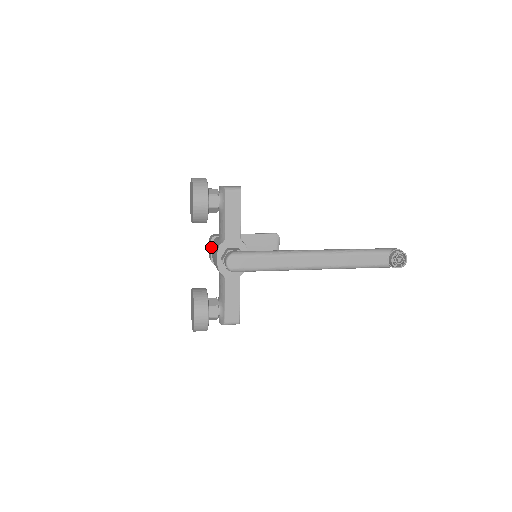
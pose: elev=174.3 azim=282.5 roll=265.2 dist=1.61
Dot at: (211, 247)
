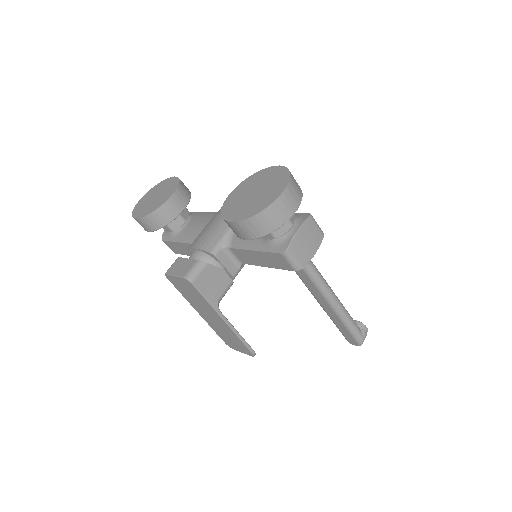
Dot at: (185, 258)
